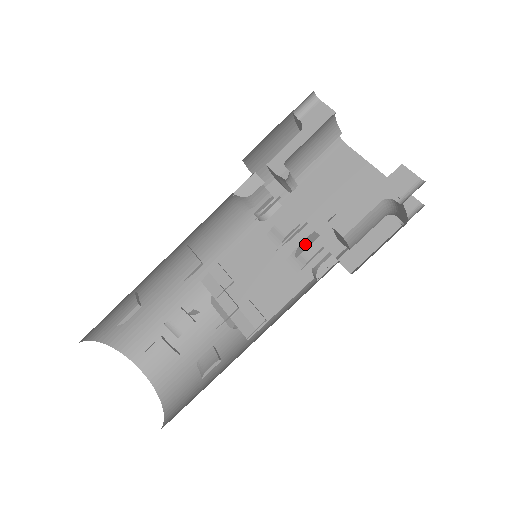
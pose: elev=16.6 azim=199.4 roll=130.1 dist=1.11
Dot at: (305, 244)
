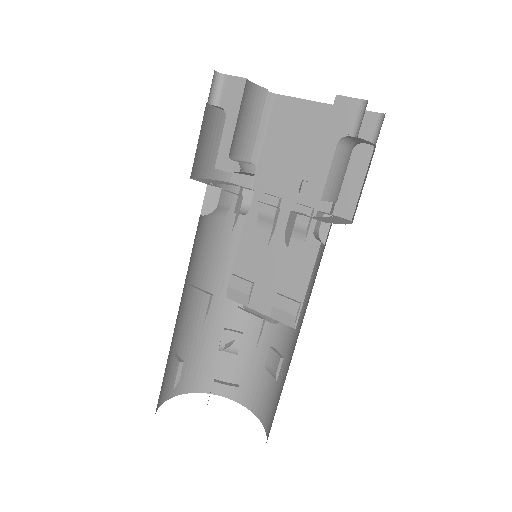
Dot at: (289, 229)
